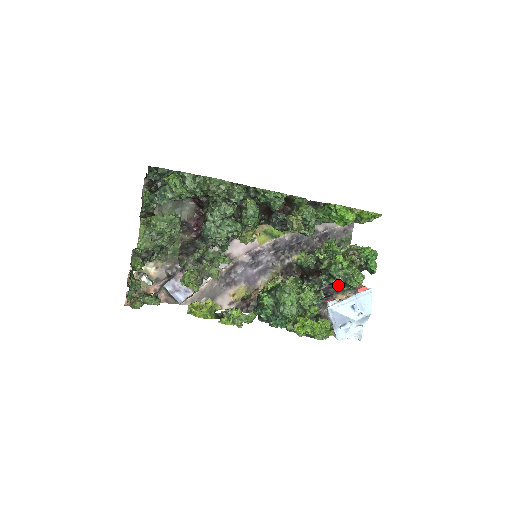
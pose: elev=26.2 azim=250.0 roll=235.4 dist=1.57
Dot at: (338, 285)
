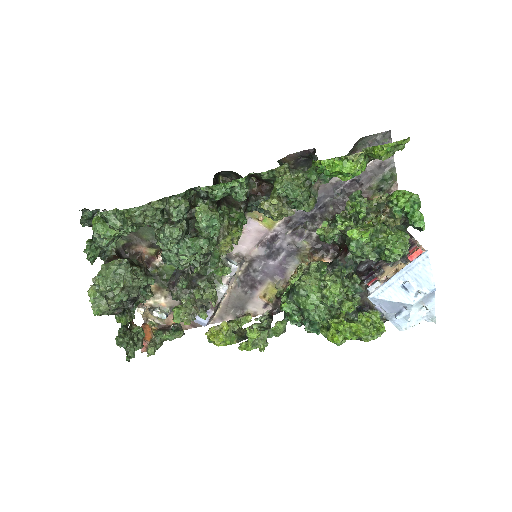
Dot at: occluded
